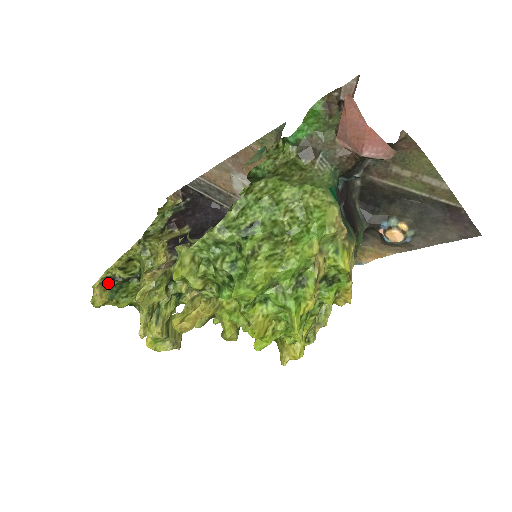
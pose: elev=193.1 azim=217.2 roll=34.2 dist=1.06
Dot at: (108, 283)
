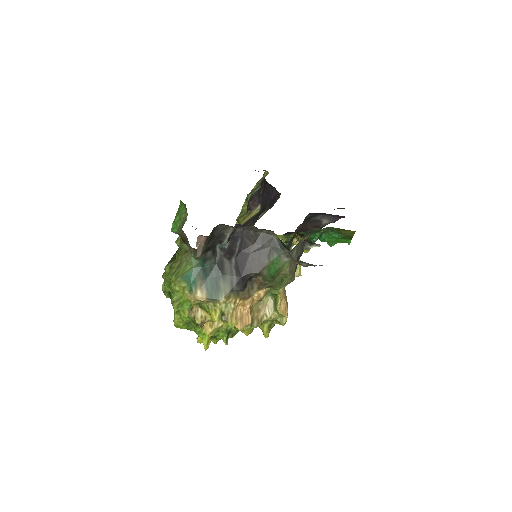
Dot at: occluded
